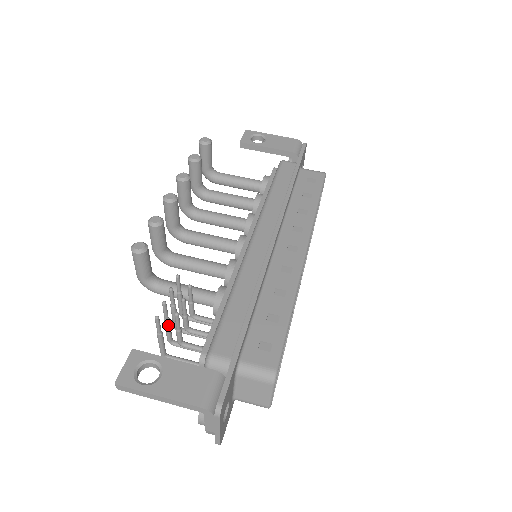
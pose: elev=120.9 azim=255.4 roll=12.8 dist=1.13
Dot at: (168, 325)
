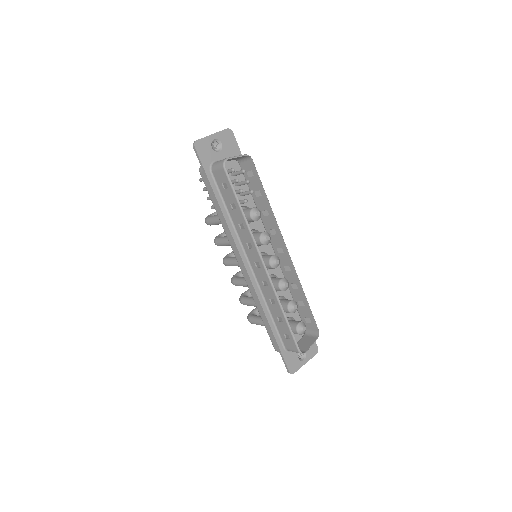
Dot at: occluded
